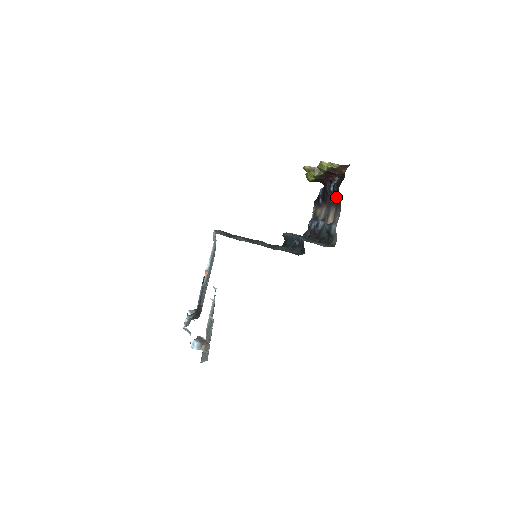
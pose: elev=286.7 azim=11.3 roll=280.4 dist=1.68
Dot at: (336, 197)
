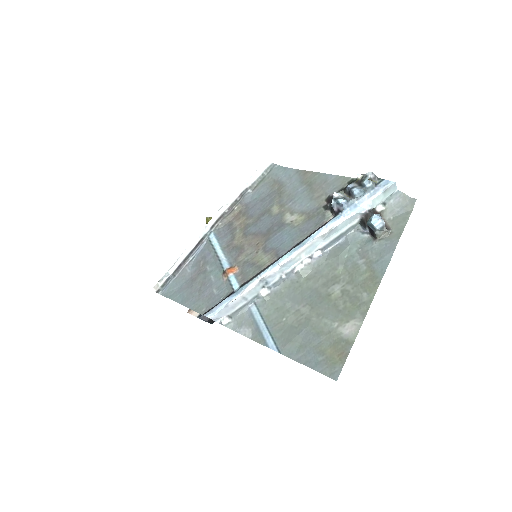
Dot at: occluded
